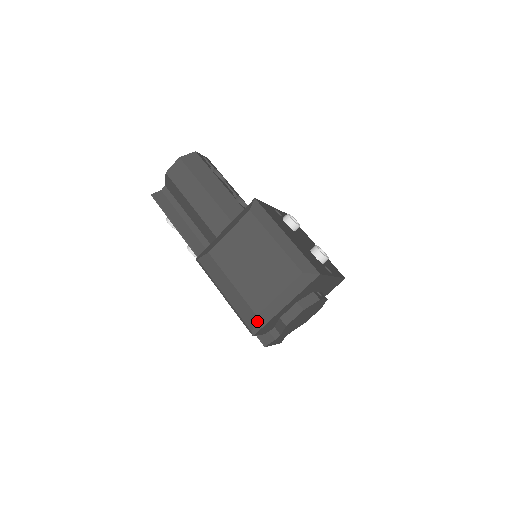
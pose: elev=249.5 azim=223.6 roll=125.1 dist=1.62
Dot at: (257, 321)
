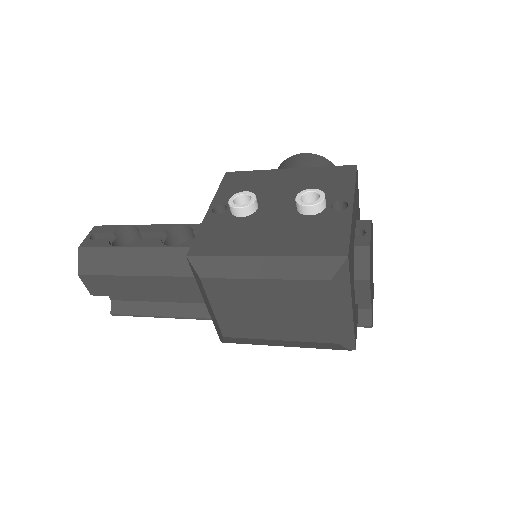
Dot at: (344, 344)
